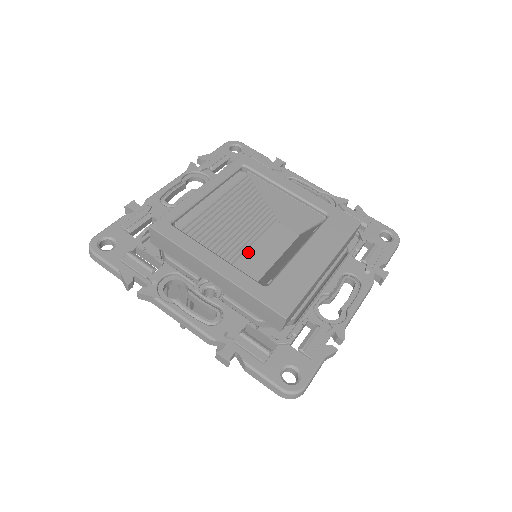
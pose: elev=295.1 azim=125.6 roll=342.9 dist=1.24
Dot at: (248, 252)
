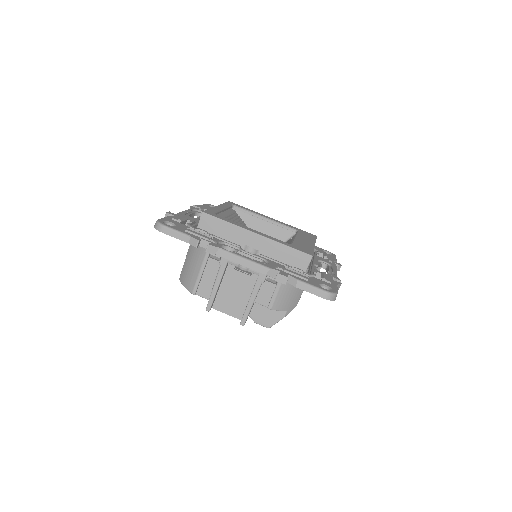
Dot at: occluded
